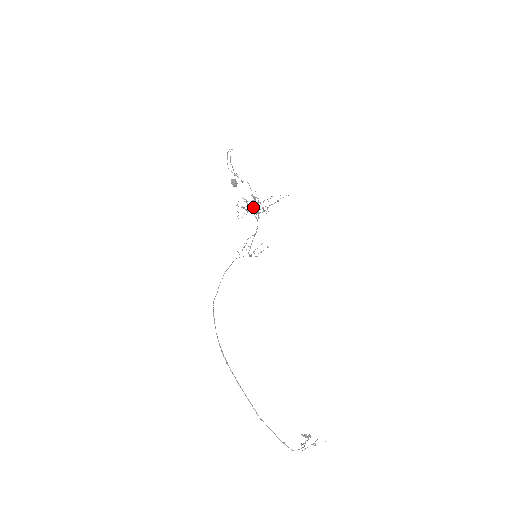
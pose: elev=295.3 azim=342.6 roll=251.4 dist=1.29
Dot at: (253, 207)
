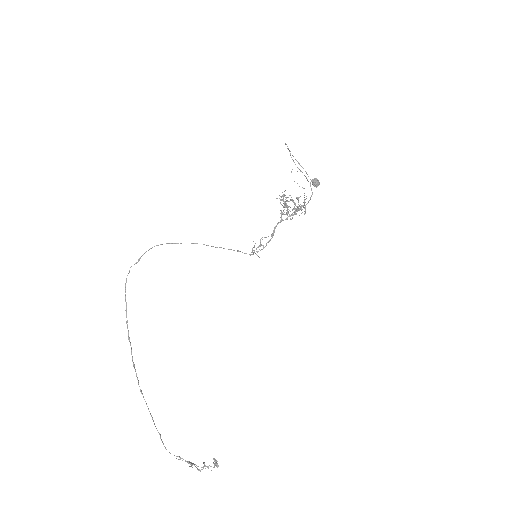
Dot at: occluded
